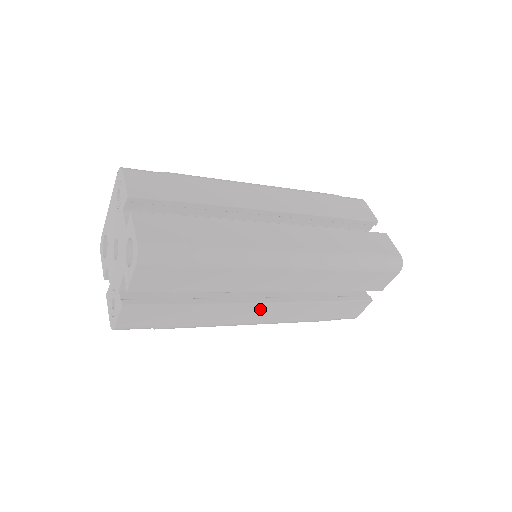
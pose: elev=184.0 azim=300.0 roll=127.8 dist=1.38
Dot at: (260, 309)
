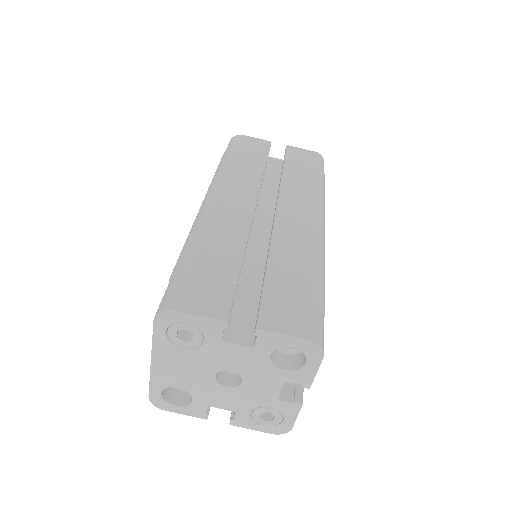
Dot at: occluded
